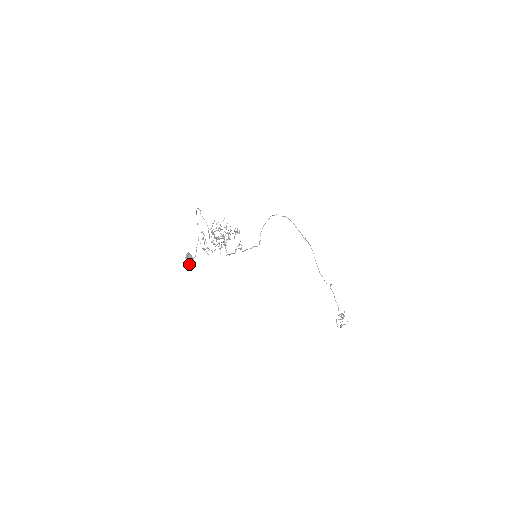
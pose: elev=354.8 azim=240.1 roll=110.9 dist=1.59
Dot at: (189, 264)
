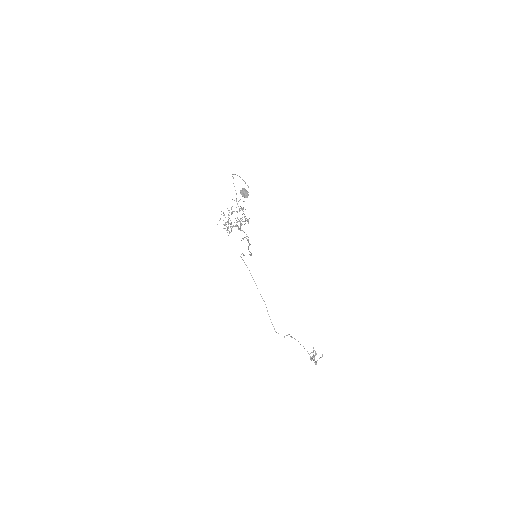
Dot at: (246, 195)
